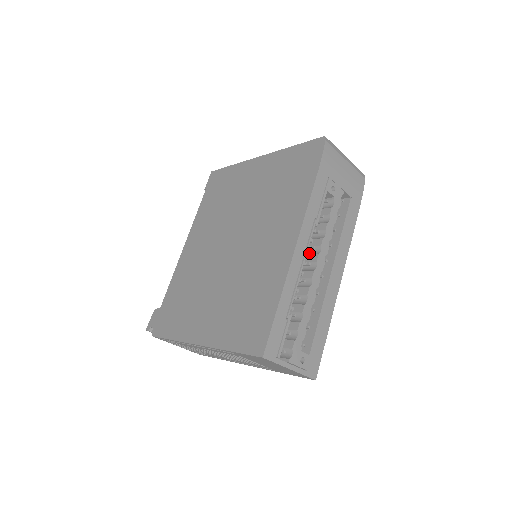
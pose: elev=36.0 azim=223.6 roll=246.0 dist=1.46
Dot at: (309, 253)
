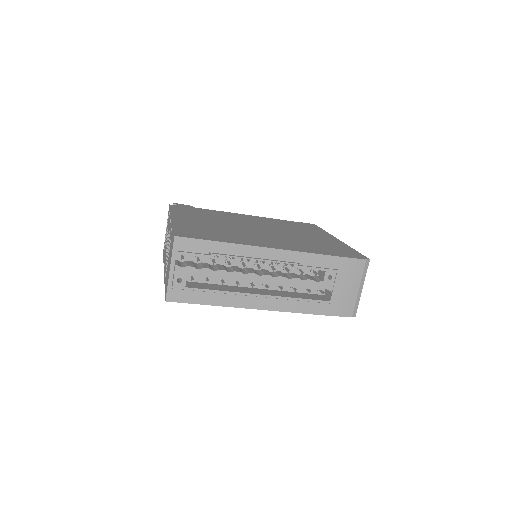
Dot at: (270, 272)
